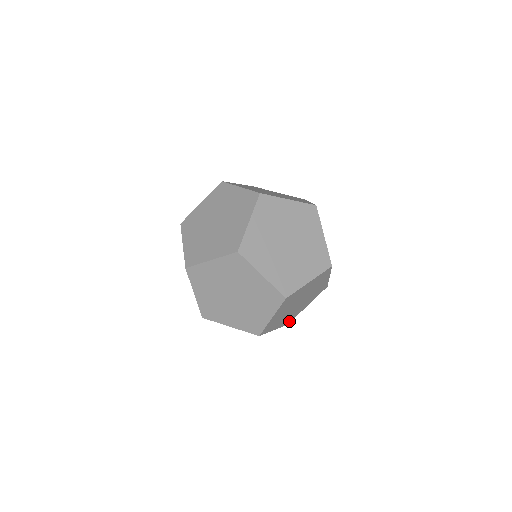
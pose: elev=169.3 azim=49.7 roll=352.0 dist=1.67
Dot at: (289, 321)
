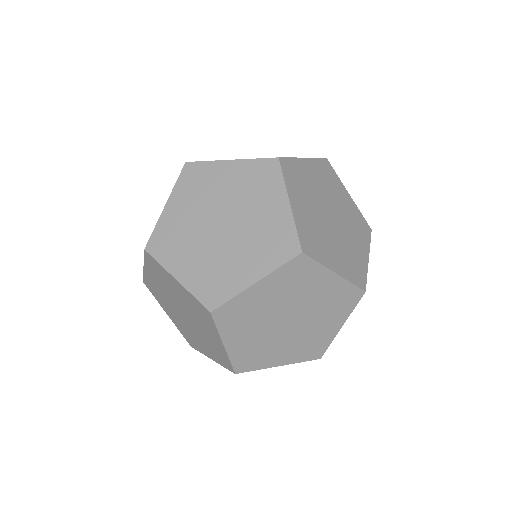
Dot at: (243, 366)
